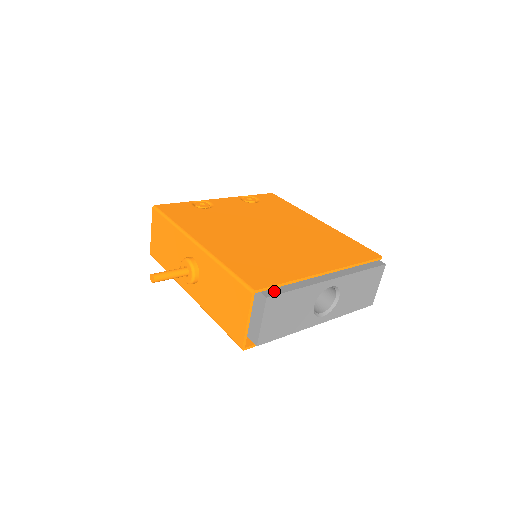
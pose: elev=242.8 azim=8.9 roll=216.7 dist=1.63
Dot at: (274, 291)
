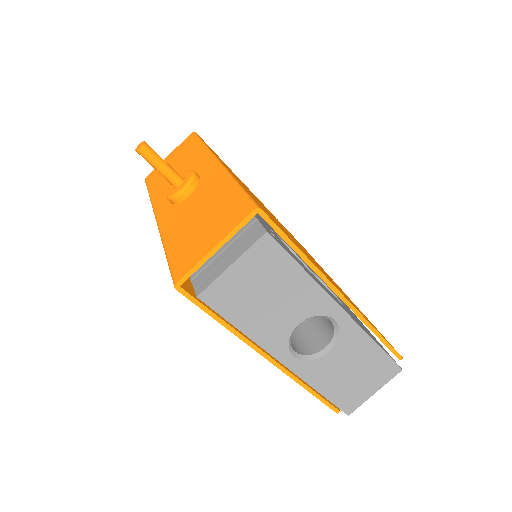
Dot at: occluded
